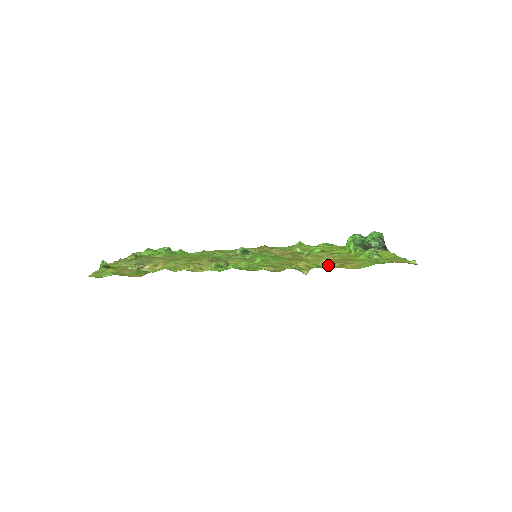
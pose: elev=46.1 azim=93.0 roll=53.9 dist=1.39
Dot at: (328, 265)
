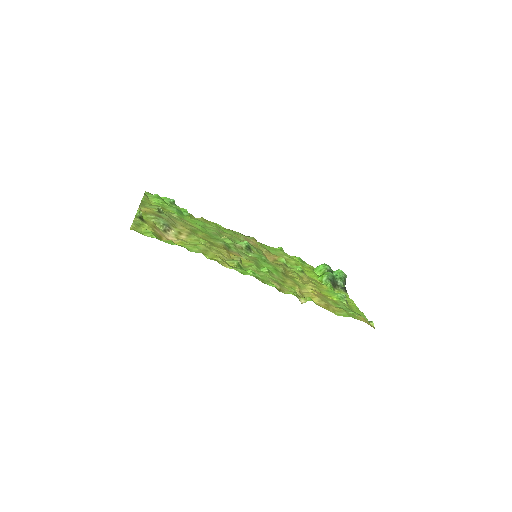
Dot at: (316, 300)
